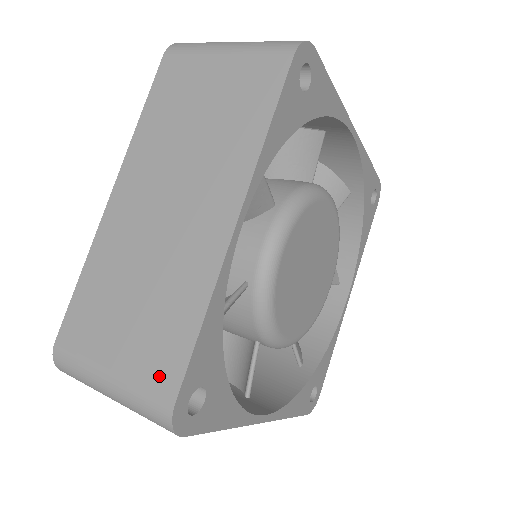
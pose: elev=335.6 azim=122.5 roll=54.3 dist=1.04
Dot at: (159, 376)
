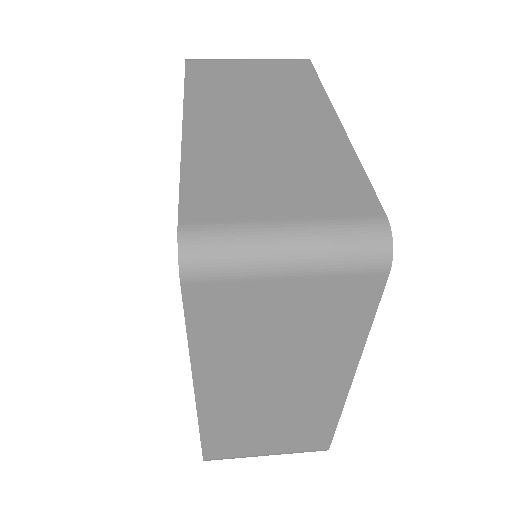
Dot at: (312, 446)
